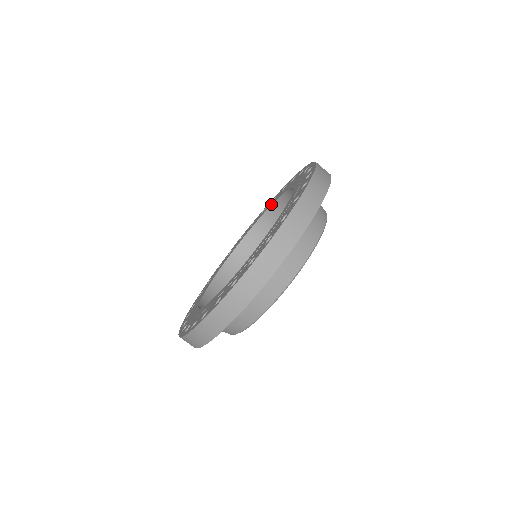
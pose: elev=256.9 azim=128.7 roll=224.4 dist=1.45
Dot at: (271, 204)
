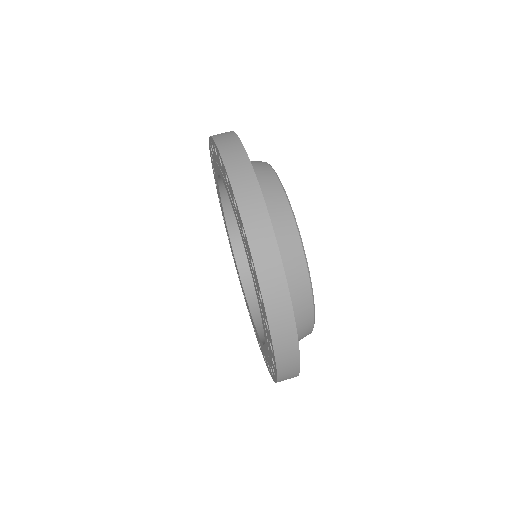
Dot at: occluded
